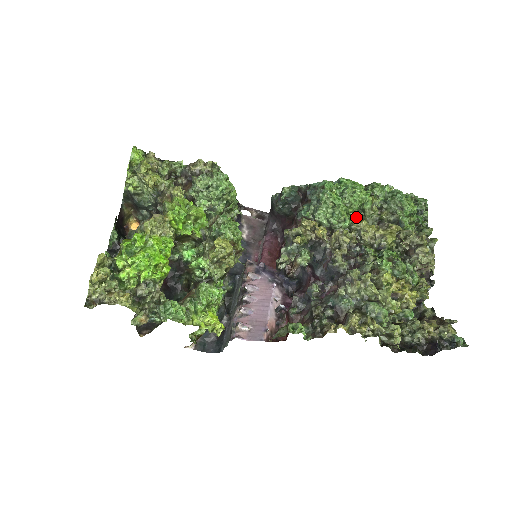
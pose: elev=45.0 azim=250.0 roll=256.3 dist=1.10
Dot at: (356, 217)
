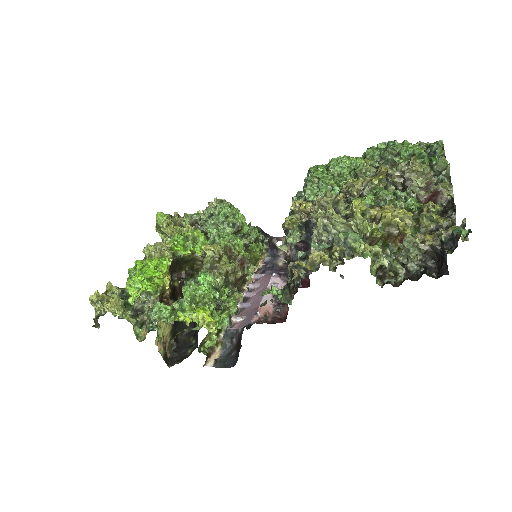
Dot at: occluded
